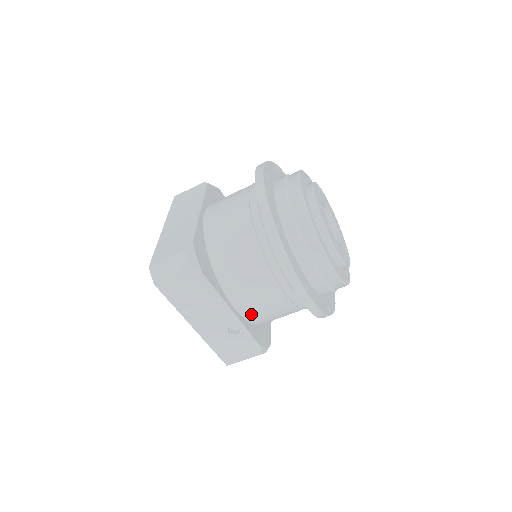
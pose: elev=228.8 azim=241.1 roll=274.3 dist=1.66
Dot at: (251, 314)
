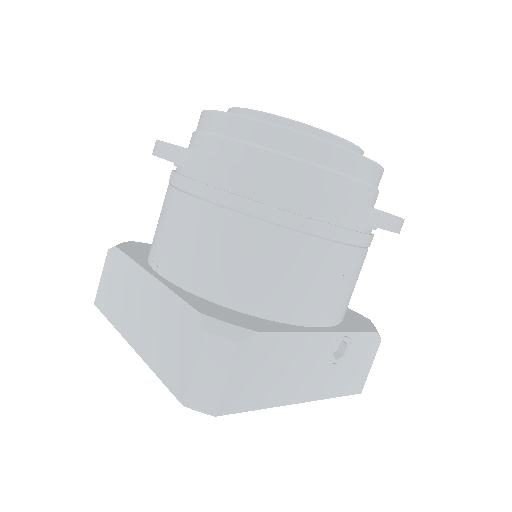
Dot at: (337, 312)
